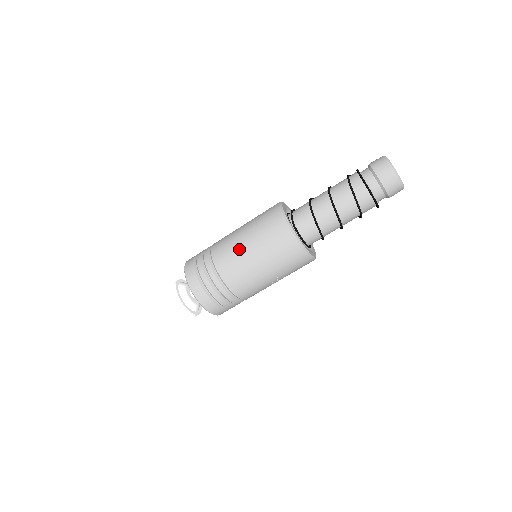
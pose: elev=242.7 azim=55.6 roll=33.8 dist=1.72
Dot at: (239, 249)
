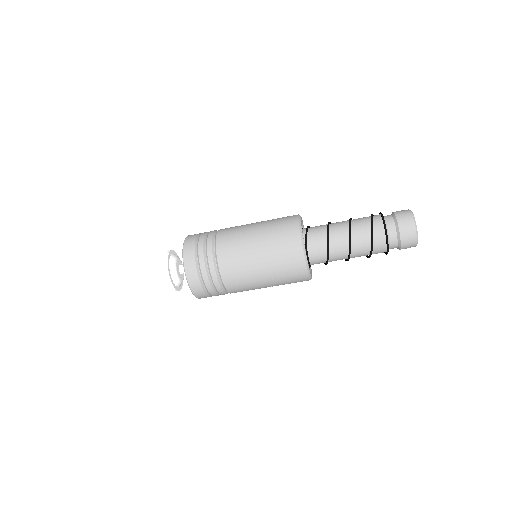
Dot at: (247, 255)
